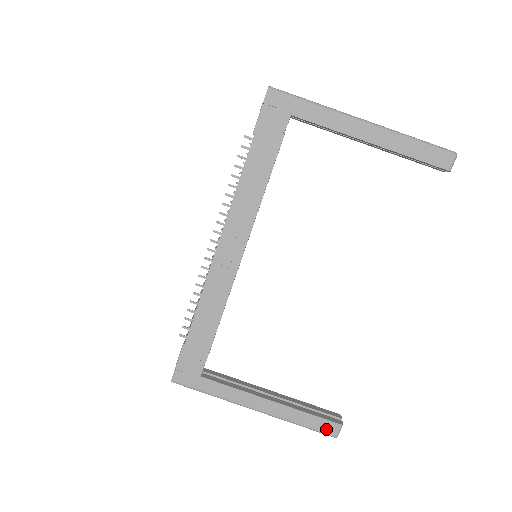
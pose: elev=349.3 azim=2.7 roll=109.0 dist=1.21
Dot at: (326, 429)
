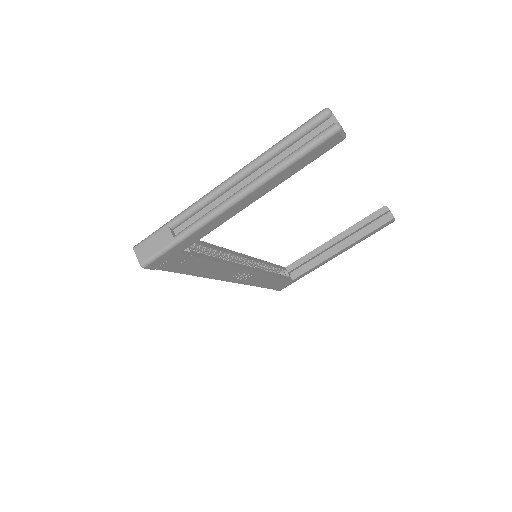
Dot at: (385, 226)
